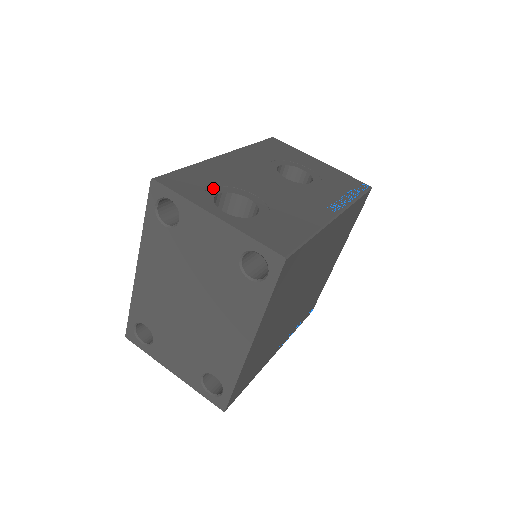
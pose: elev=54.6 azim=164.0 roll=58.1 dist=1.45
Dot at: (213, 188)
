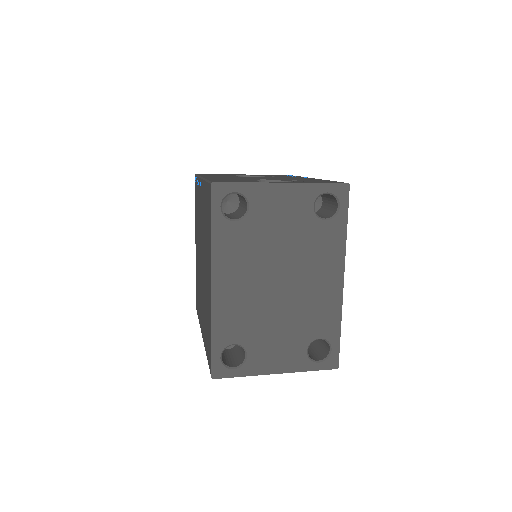
Dot at: occluded
